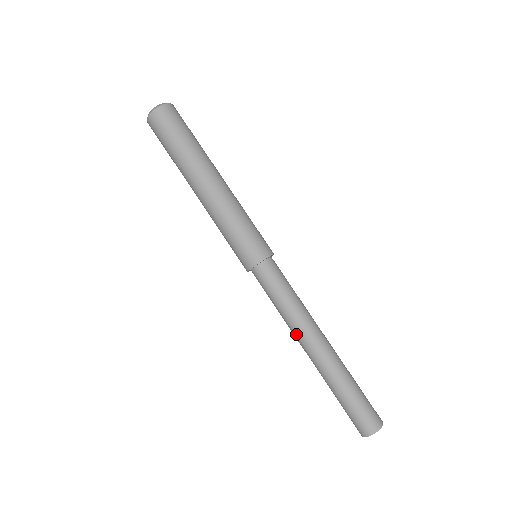
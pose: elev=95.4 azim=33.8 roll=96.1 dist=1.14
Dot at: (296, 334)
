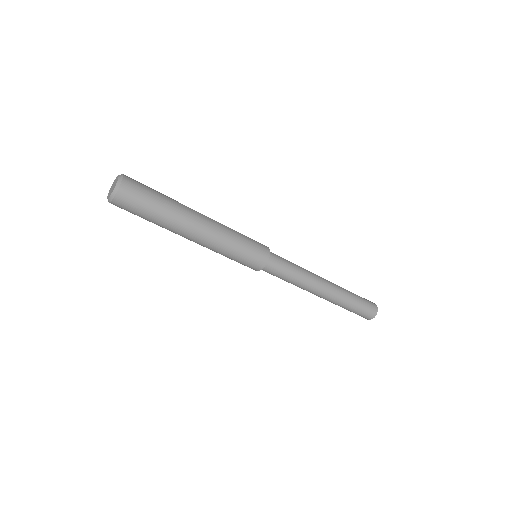
Dot at: occluded
